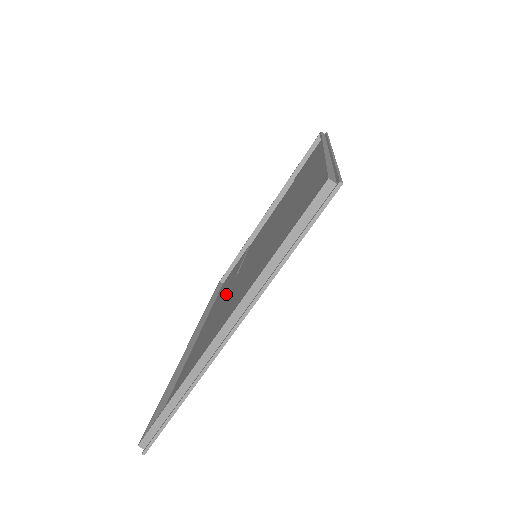
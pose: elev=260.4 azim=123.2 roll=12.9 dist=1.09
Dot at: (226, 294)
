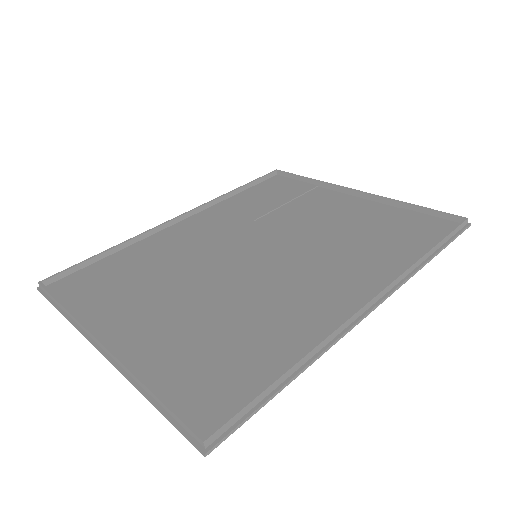
Dot at: (226, 229)
